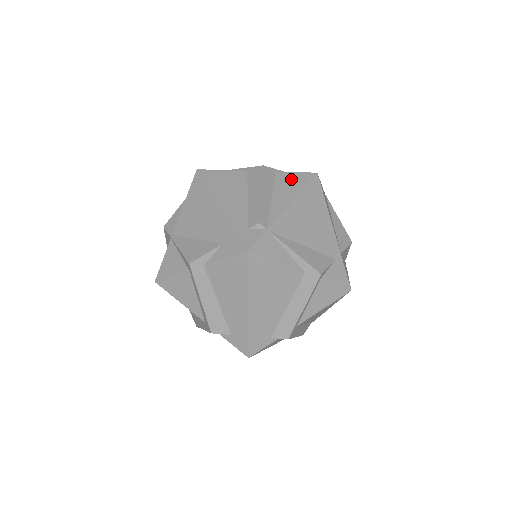
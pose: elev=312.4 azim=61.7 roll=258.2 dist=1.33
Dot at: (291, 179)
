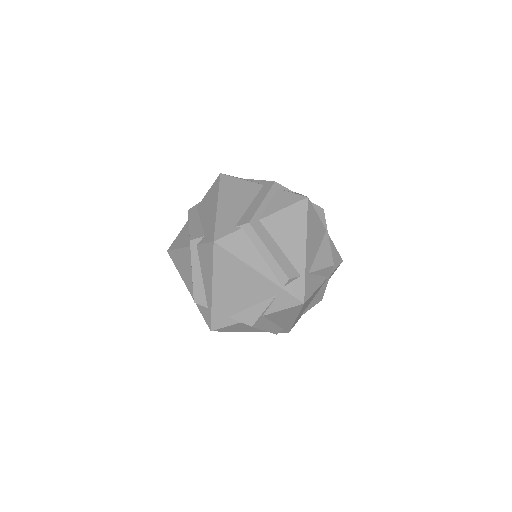
Dot at: occluded
